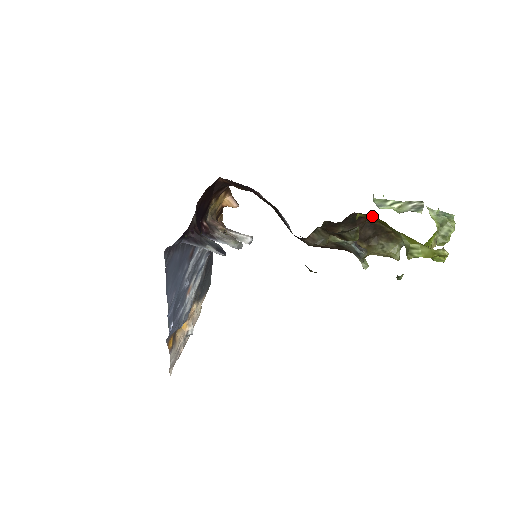
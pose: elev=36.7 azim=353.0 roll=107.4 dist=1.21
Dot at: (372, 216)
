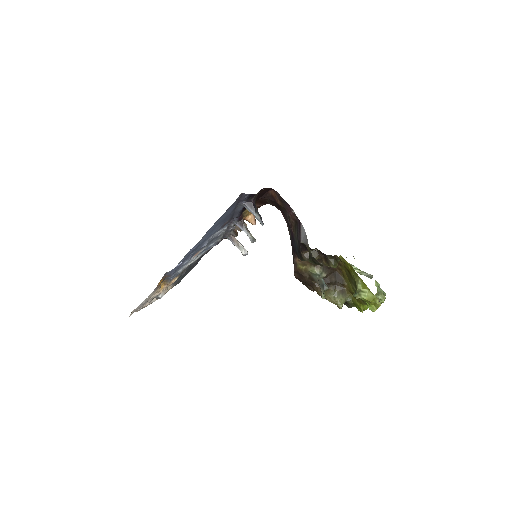
Dot at: (342, 267)
